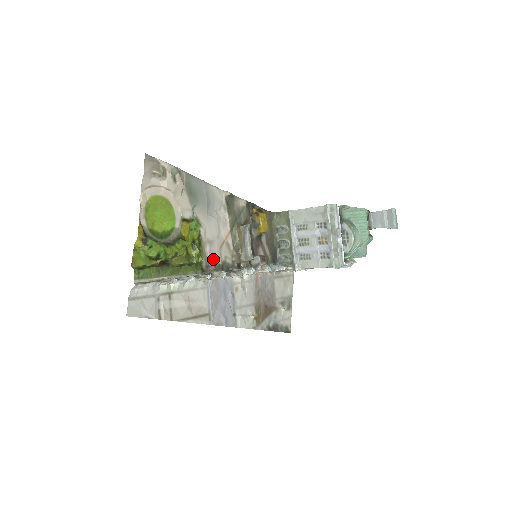
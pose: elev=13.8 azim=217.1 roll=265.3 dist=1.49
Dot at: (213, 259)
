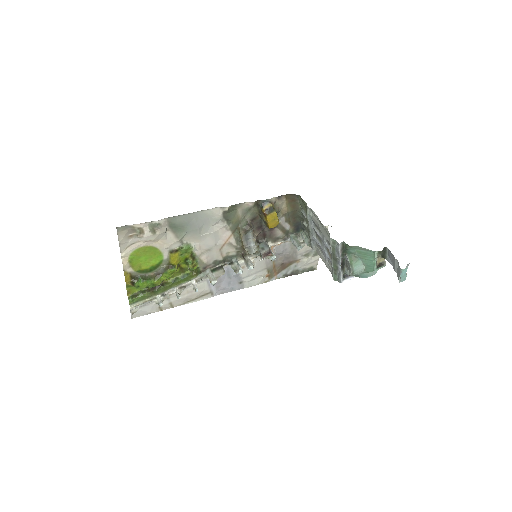
Dot at: (212, 260)
